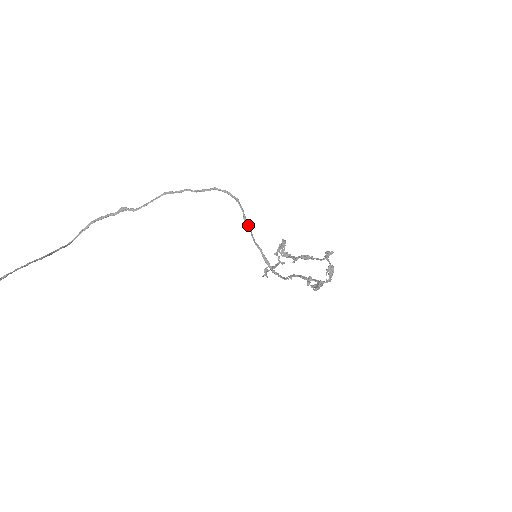
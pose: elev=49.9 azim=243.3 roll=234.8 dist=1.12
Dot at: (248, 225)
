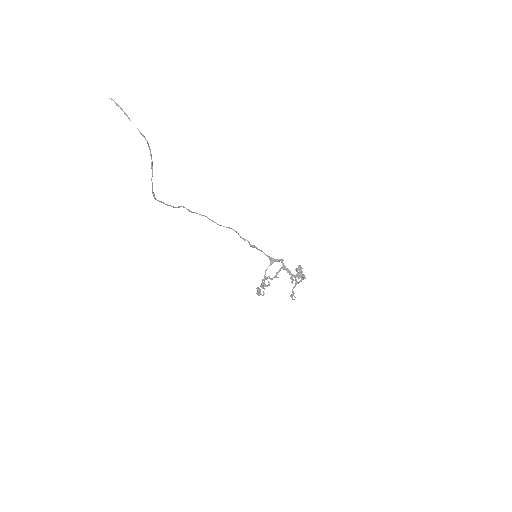
Dot at: (248, 241)
